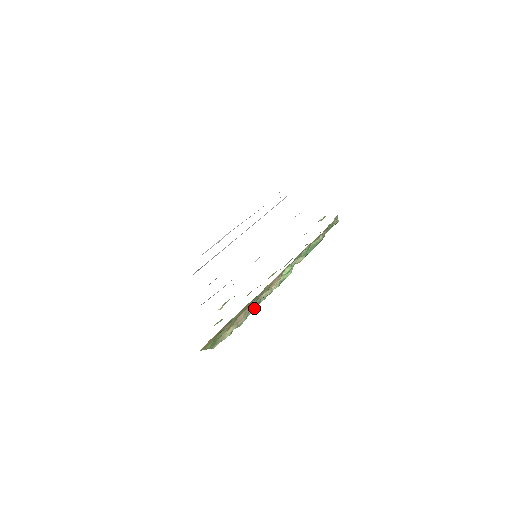
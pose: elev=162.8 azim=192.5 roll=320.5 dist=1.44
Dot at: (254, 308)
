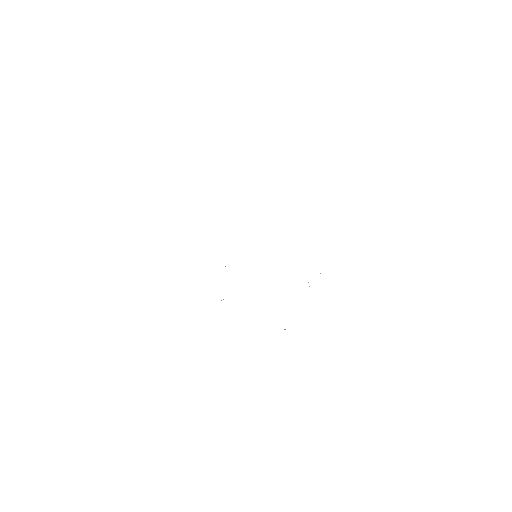
Dot at: occluded
